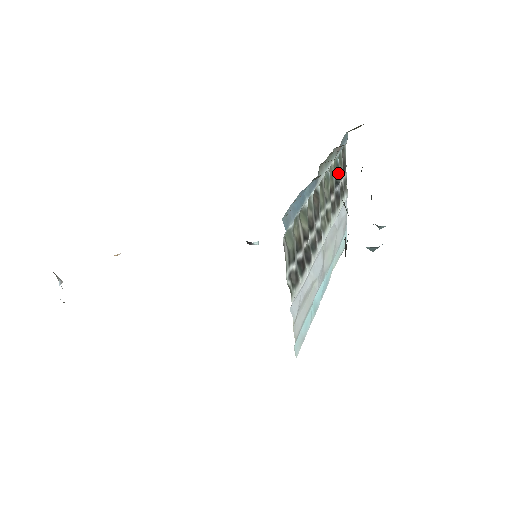
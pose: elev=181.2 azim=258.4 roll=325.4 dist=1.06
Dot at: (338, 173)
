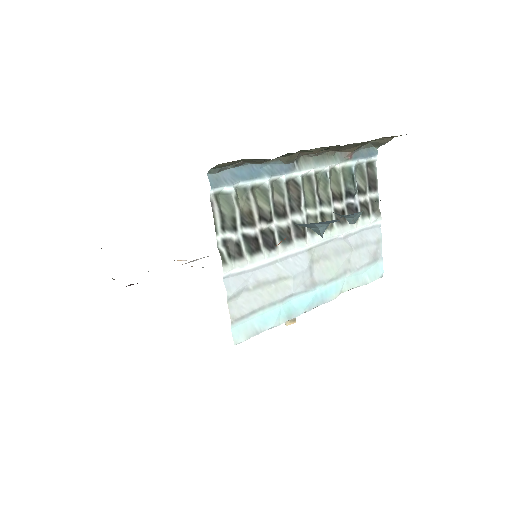
Dot at: (352, 183)
